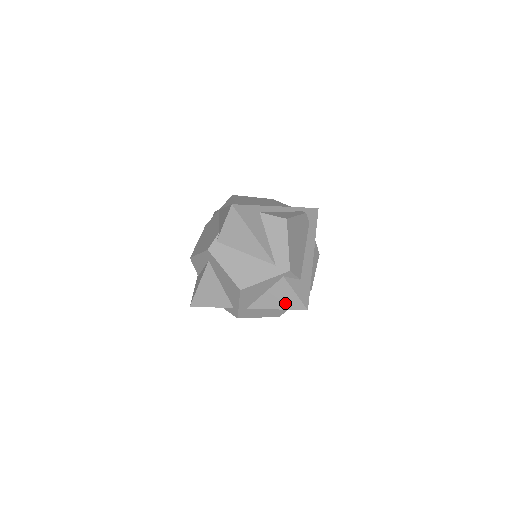
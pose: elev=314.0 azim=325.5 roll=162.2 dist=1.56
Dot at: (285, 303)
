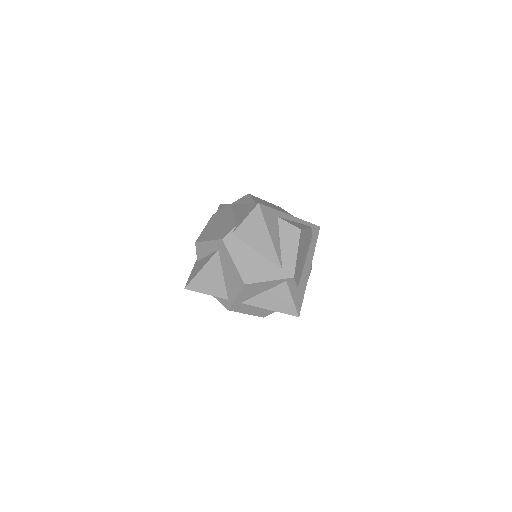
Dot at: (280, 306)
